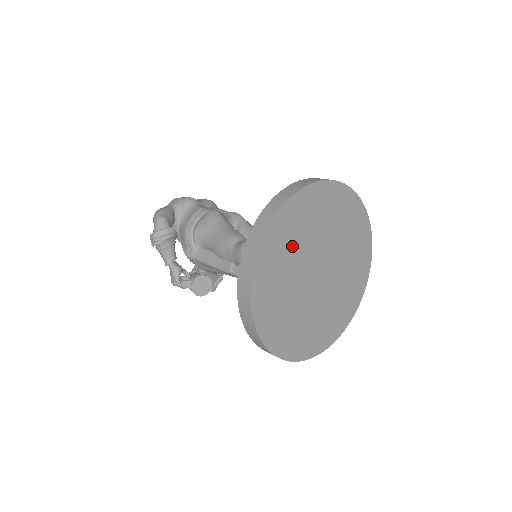
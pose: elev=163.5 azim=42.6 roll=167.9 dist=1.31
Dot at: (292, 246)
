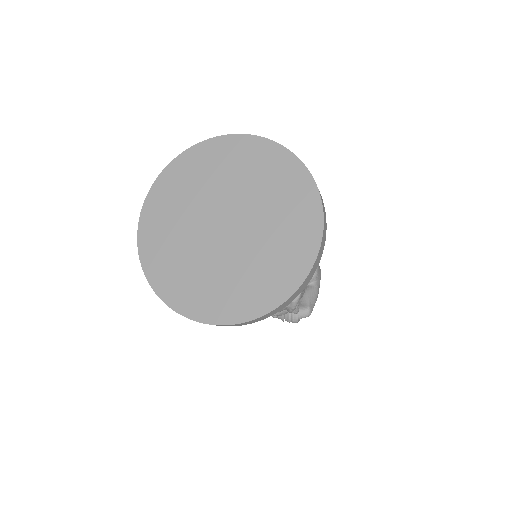
Dot at: (222, 172)
